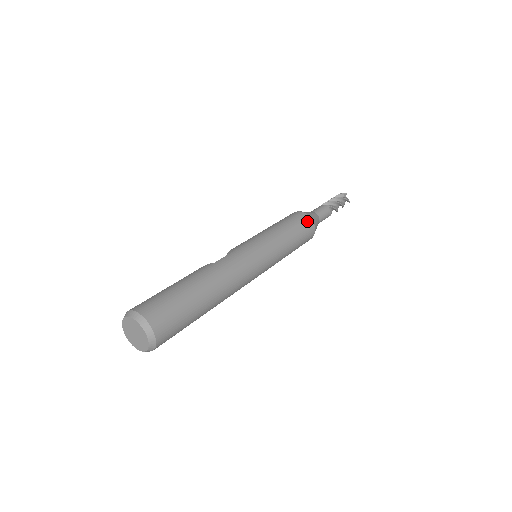
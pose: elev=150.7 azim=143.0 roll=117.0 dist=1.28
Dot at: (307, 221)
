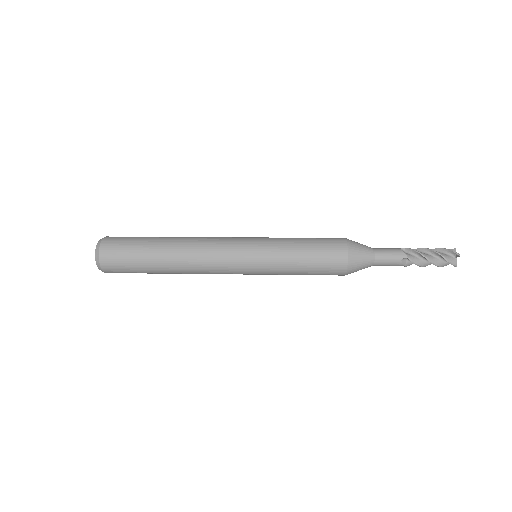
Dot at: (336, 238)
